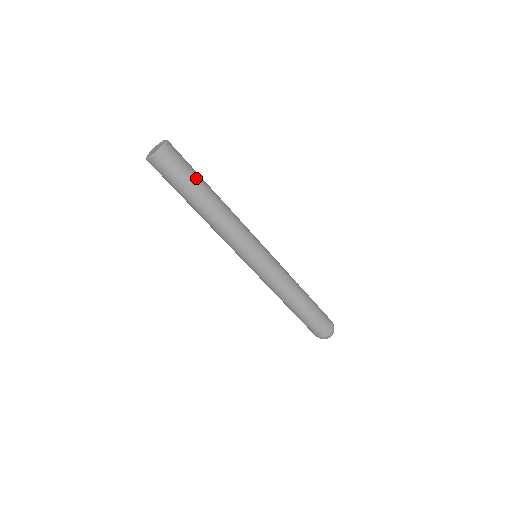
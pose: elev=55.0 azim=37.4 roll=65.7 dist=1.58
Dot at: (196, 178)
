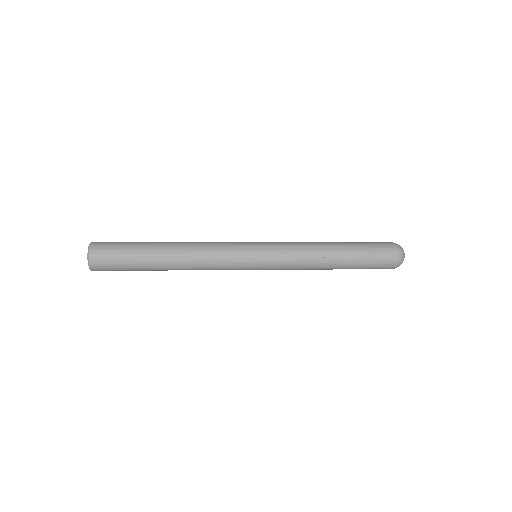
Dot at: (138, 269)
